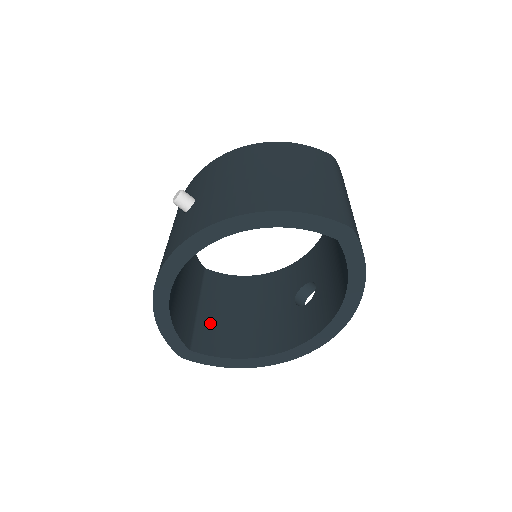
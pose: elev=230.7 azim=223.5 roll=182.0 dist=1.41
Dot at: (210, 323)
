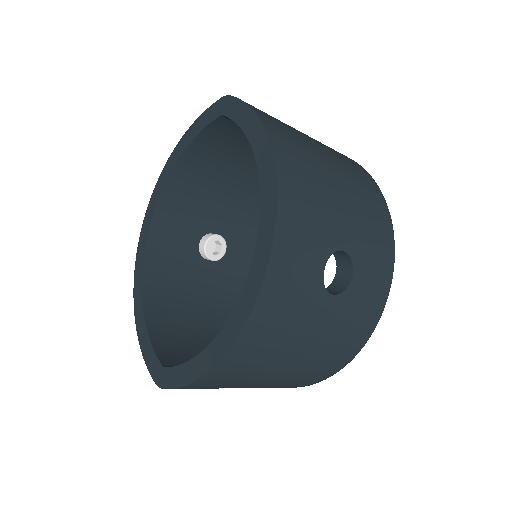
Dot at: occluded
